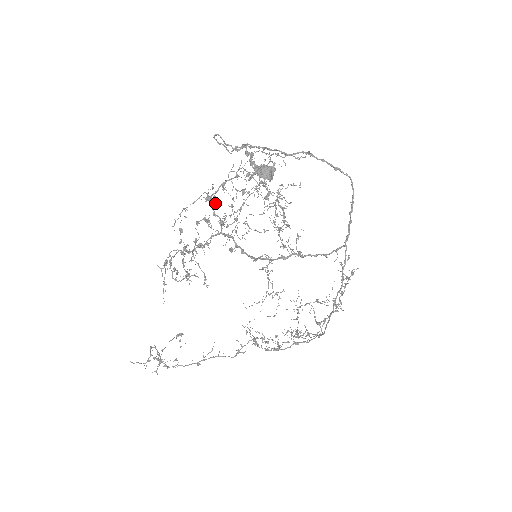
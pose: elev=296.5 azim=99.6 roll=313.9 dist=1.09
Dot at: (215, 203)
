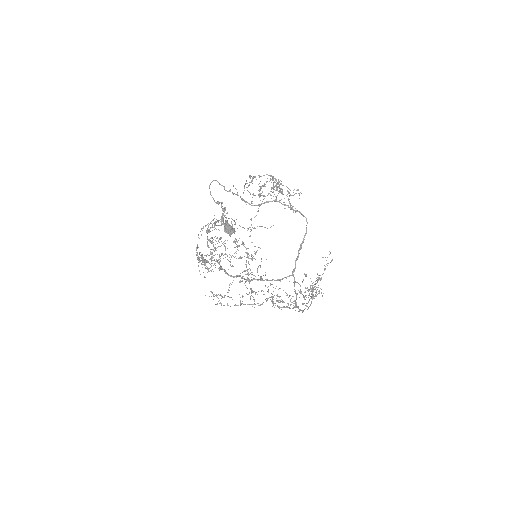
Dot at: (216, 229)
